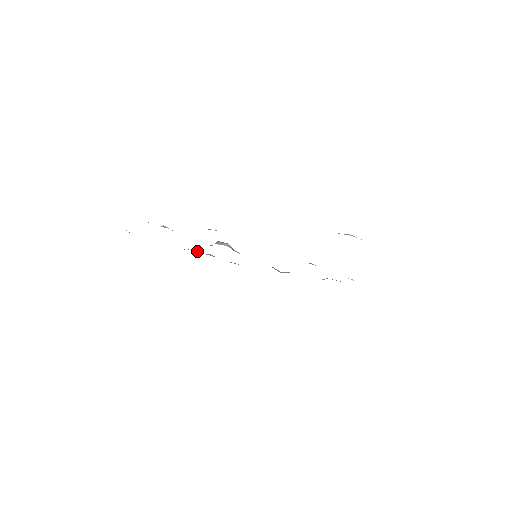
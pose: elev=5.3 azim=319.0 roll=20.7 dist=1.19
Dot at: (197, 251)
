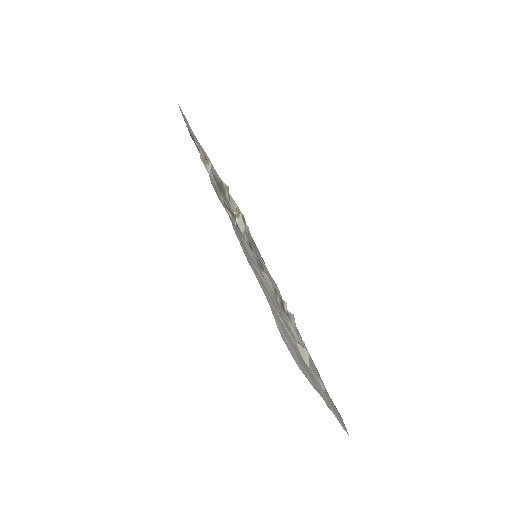
Dot at: (226, 195)
